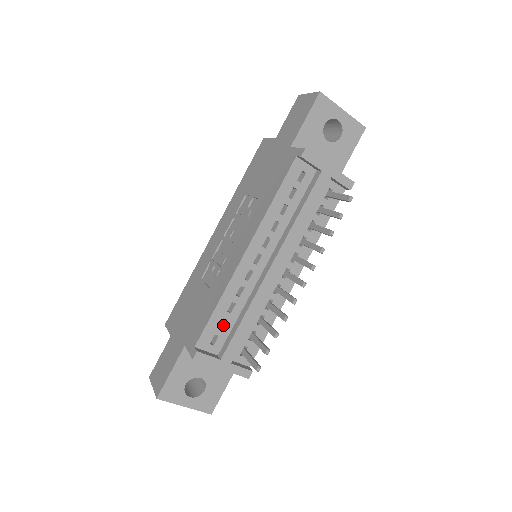
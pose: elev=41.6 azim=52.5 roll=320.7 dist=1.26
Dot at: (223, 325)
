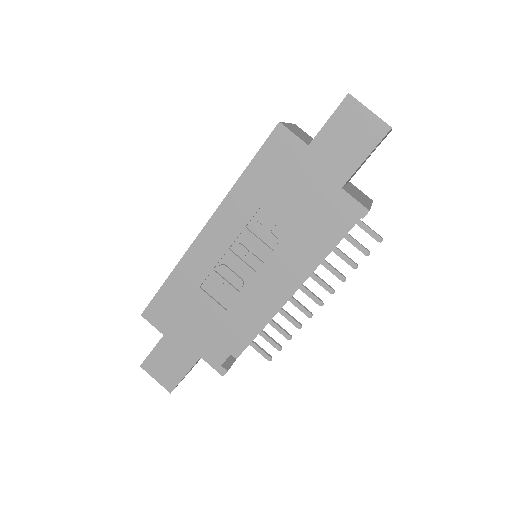
Dot at: occluded
